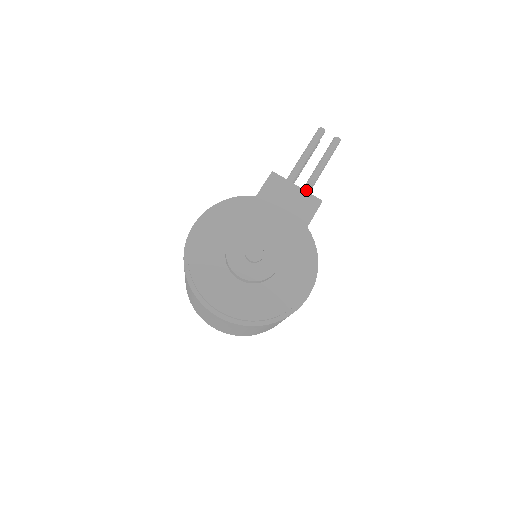
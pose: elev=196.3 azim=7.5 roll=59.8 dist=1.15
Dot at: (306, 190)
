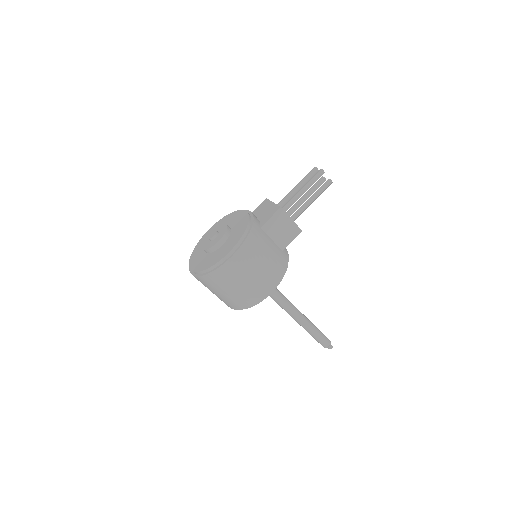
Dot at: (284, 206)
